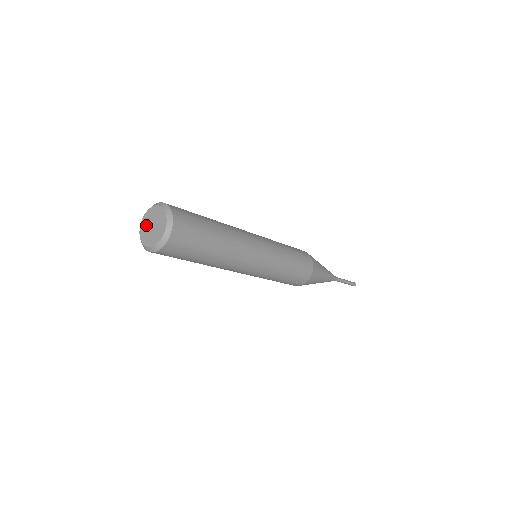
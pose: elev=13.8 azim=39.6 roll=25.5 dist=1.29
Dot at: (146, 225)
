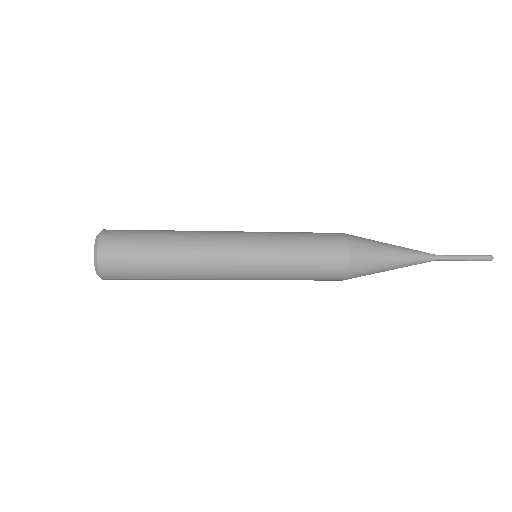
Dot at: occluded
